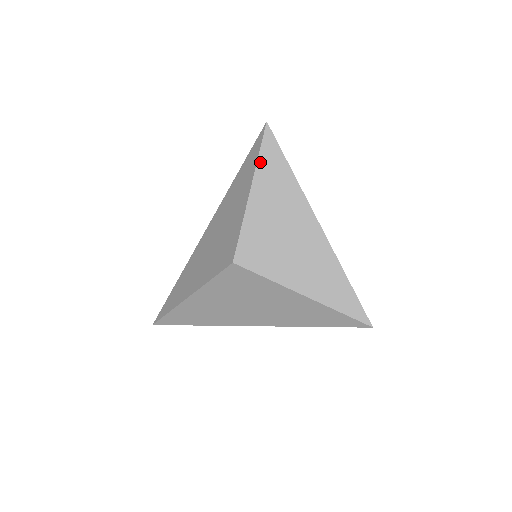
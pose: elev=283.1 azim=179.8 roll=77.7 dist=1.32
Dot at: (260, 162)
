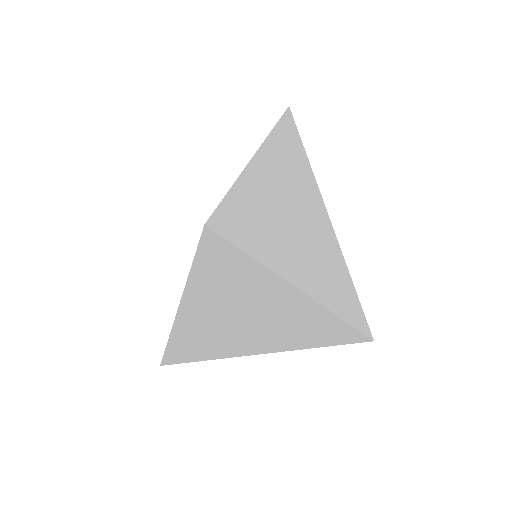
Dot at: (268, 145)
